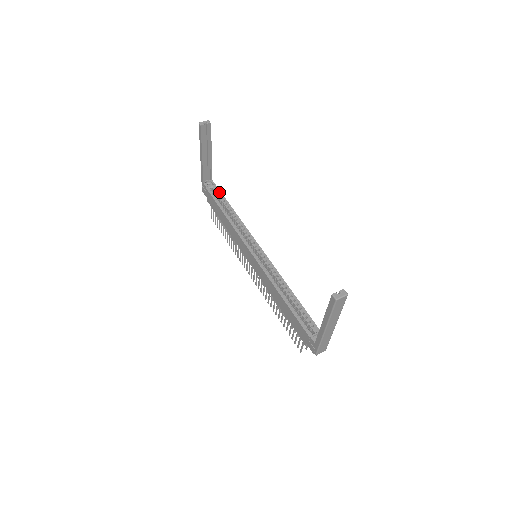
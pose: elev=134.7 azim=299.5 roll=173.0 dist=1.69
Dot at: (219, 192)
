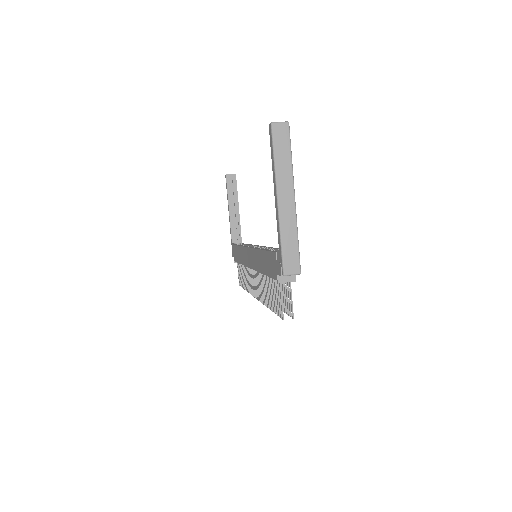
Dot at: occluded
